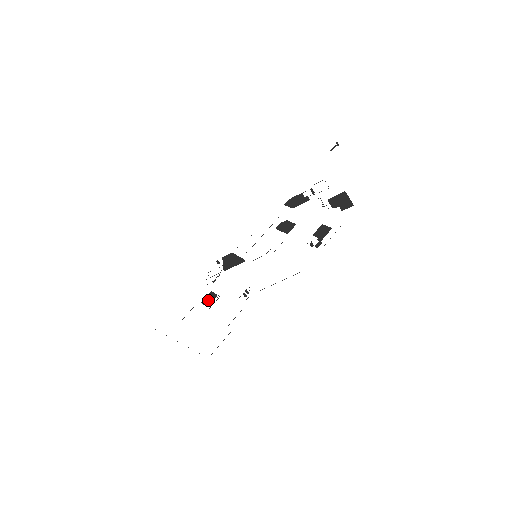
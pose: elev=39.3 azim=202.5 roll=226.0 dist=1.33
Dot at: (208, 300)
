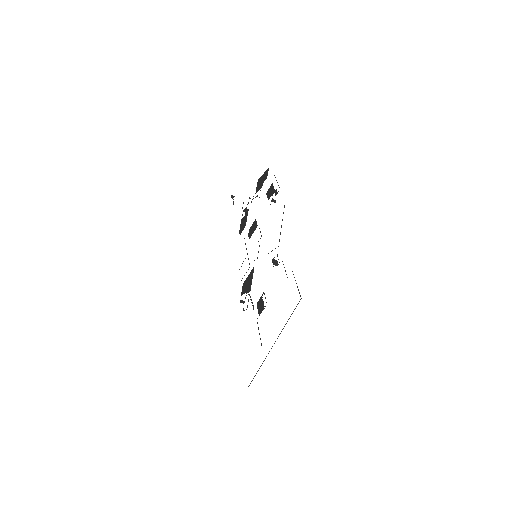
Dot at: (260, 307)
